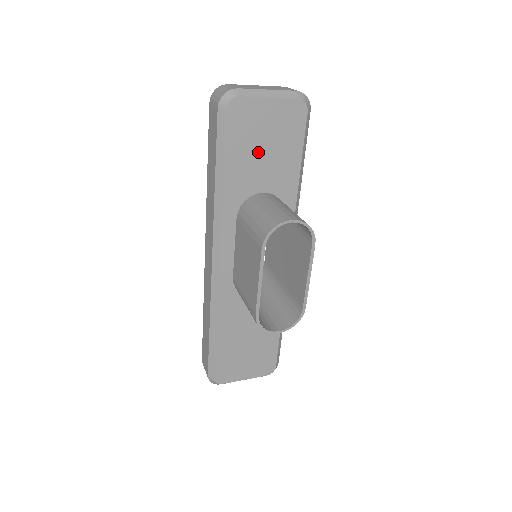
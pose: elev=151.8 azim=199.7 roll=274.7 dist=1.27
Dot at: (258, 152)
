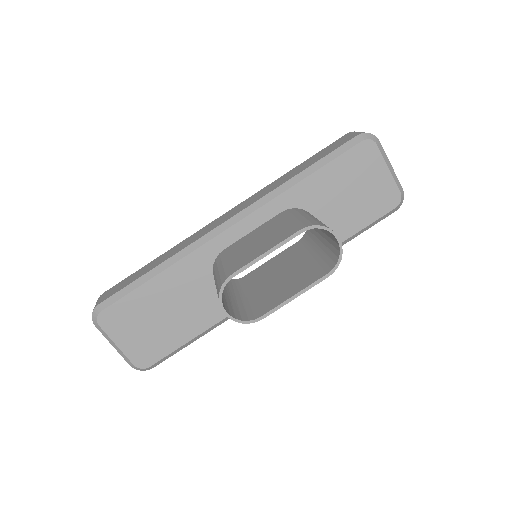
Dot at: (345, 190)
